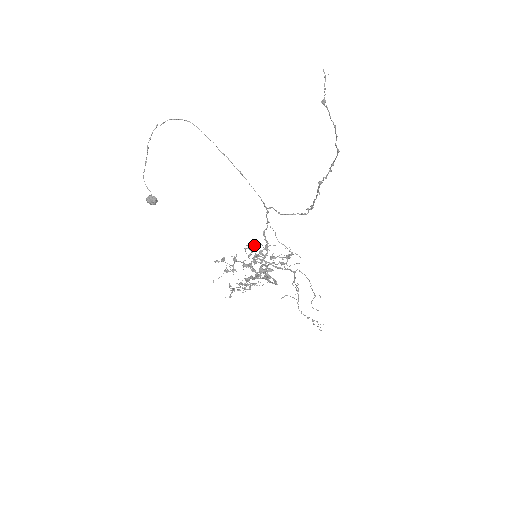
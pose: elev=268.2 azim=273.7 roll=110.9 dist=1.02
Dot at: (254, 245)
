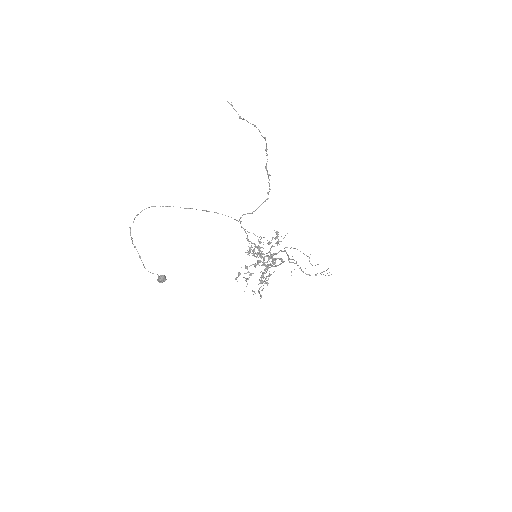
Dot at: (250, 248)
